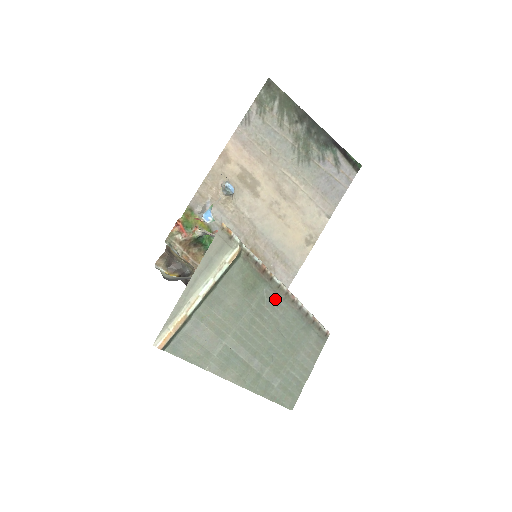
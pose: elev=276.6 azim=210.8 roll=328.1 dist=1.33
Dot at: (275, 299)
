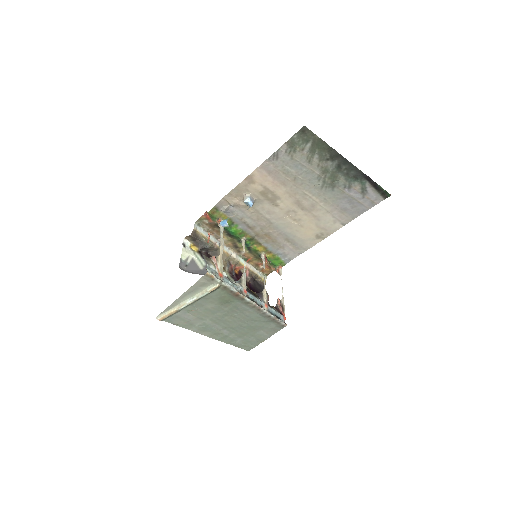
Dot at: (244, 307)
